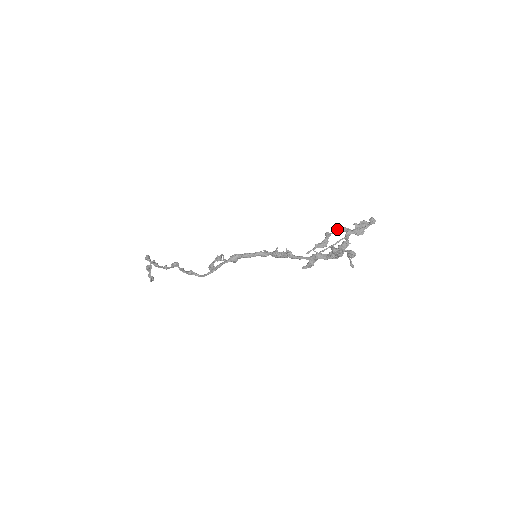
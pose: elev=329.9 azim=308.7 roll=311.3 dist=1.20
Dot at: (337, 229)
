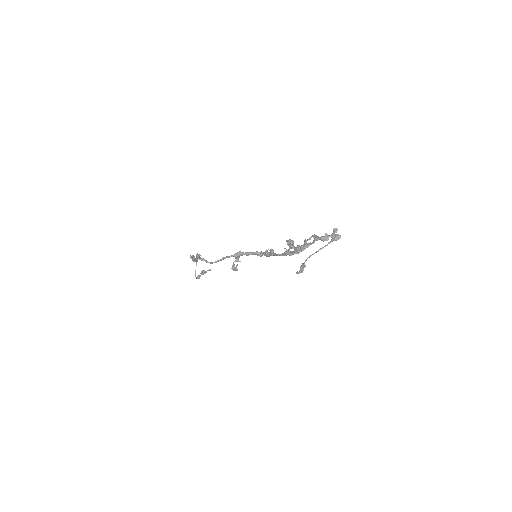
Dot at: (311, 236)
